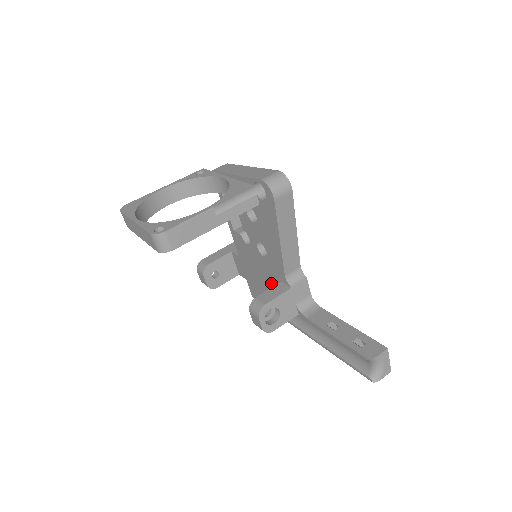
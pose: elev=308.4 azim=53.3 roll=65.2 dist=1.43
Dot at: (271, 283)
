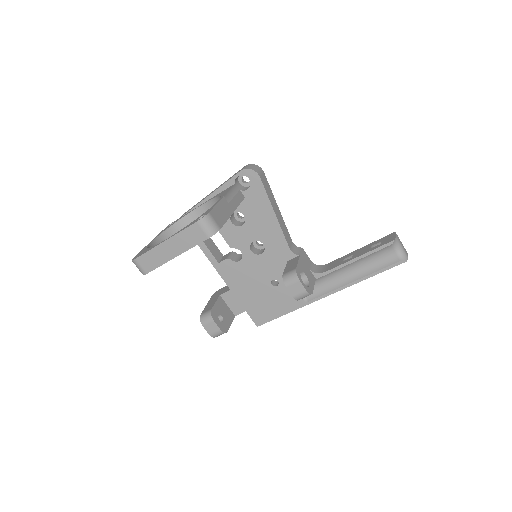
Dot at: (277, 277)
